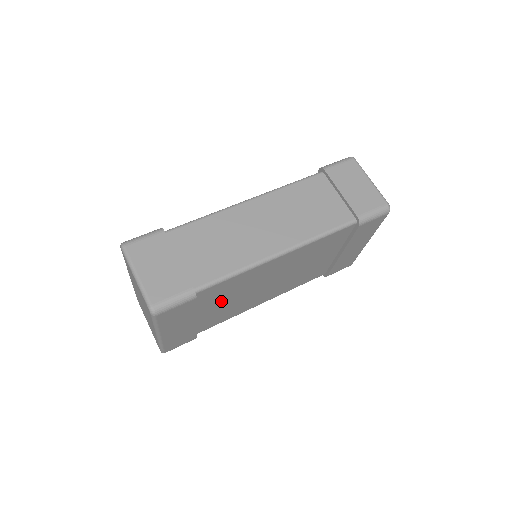
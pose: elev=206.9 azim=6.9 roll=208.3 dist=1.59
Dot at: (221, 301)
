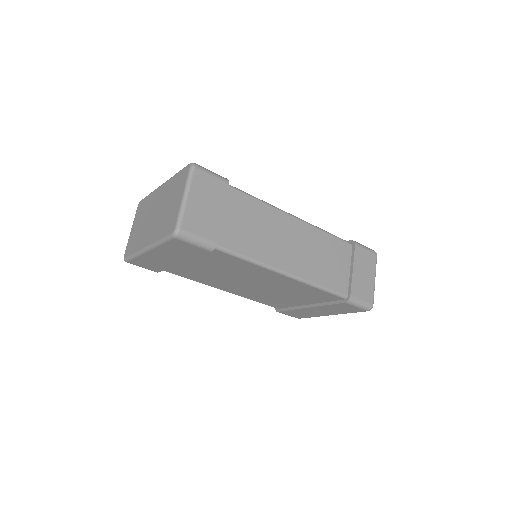
Dot at: (211, 266)
